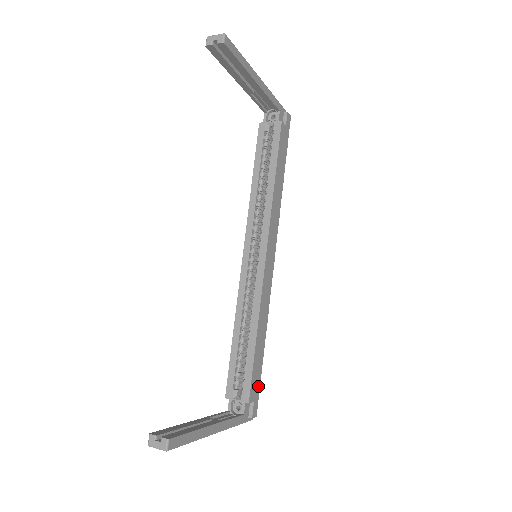
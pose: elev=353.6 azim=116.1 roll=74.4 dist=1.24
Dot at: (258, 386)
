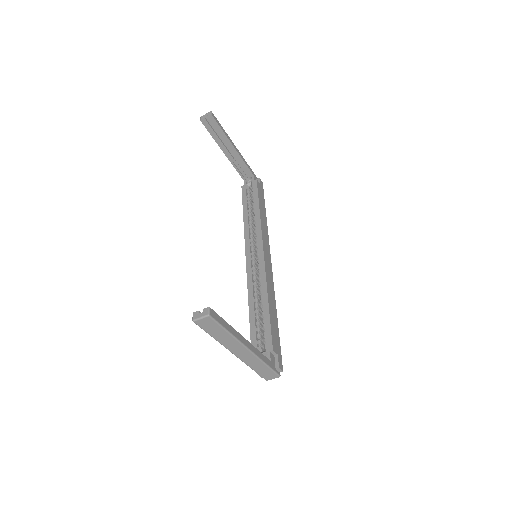
Dot at: (279, 345)
